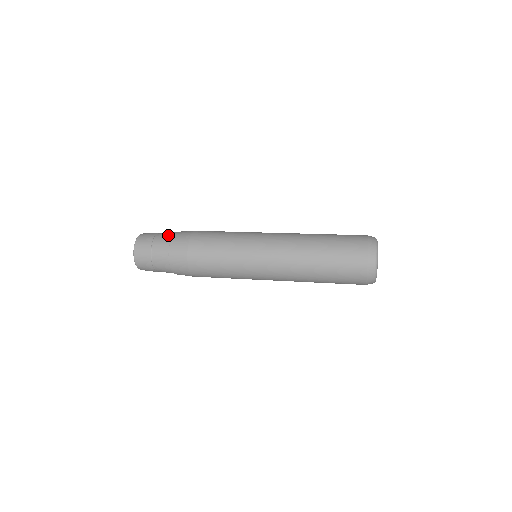
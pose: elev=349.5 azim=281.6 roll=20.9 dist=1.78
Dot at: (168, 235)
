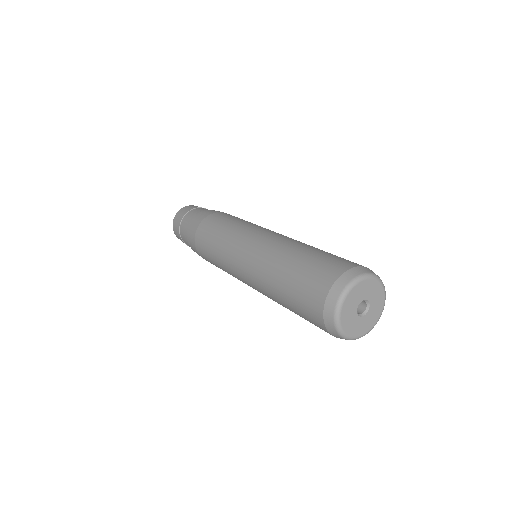
Dot at: (202, 210)
